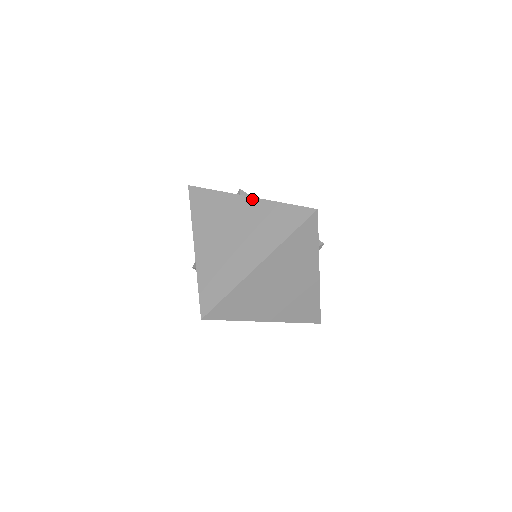
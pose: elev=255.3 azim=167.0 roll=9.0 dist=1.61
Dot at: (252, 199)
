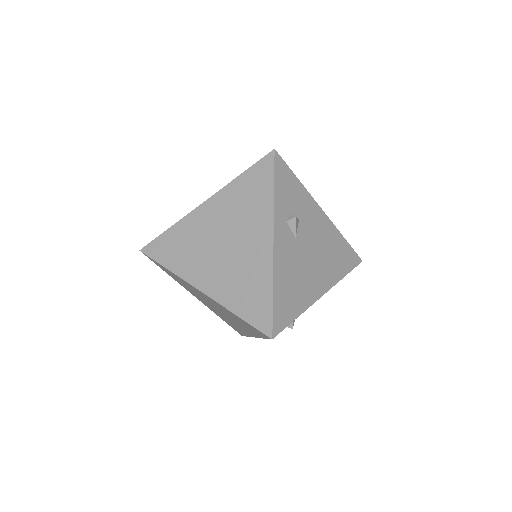
Dot at: (271, 248)
